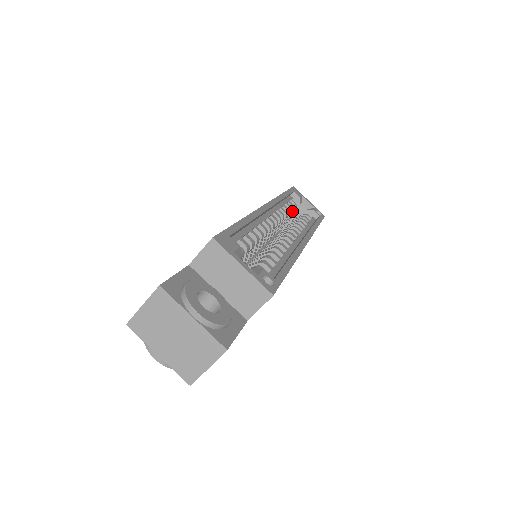
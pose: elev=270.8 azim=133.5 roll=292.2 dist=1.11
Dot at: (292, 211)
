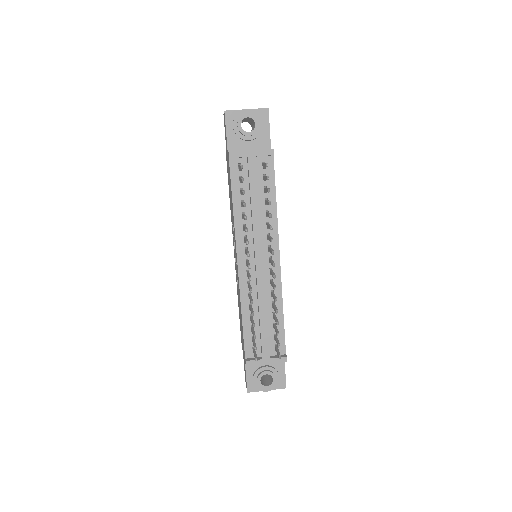
Dot at: occluded
